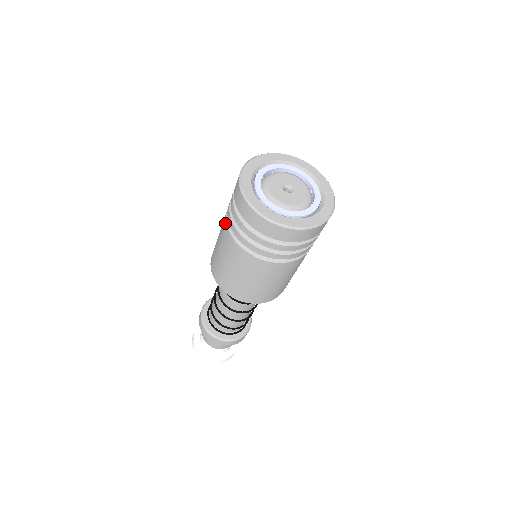
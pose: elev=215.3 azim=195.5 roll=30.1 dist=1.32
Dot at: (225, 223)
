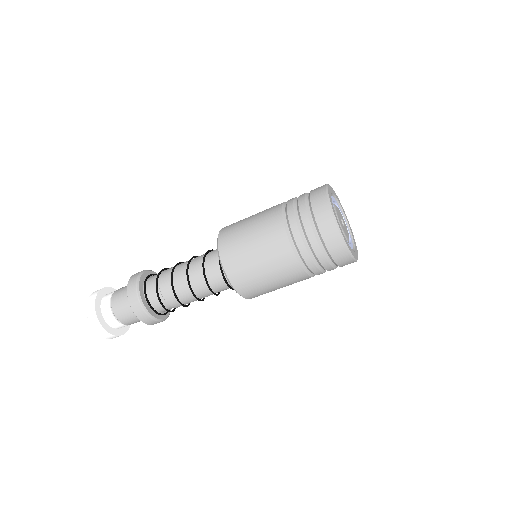
Dot at: occluded
